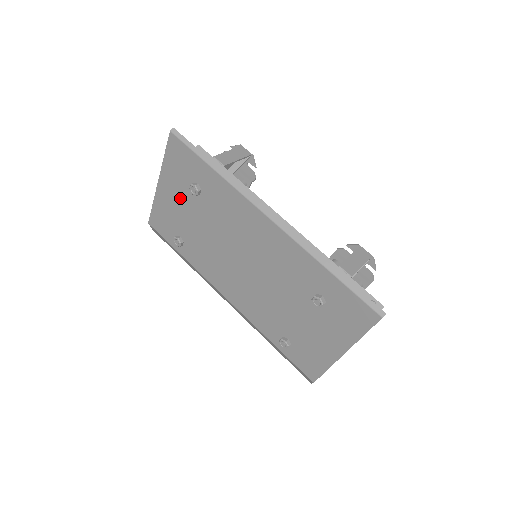
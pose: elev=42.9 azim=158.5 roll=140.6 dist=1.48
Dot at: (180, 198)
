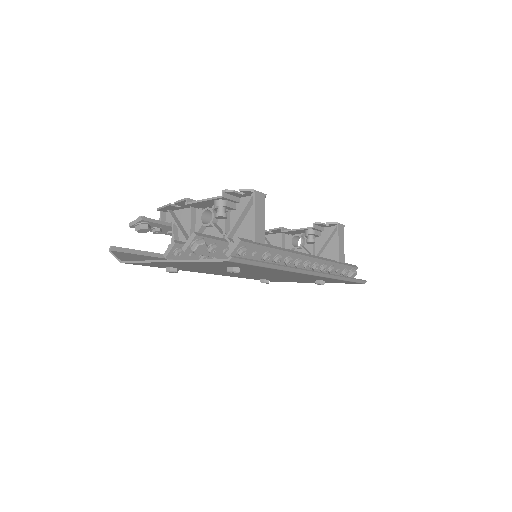
Dot at: (200, 266)
